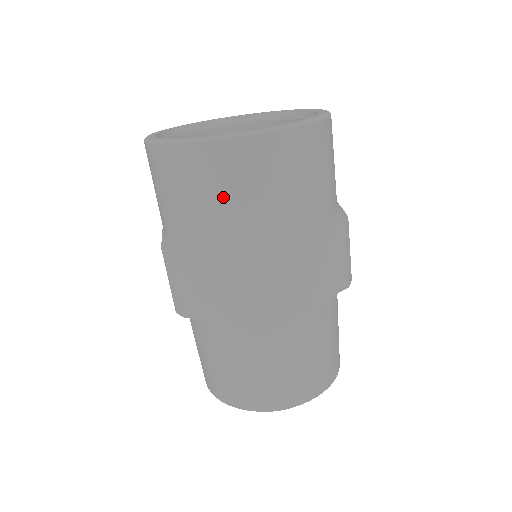
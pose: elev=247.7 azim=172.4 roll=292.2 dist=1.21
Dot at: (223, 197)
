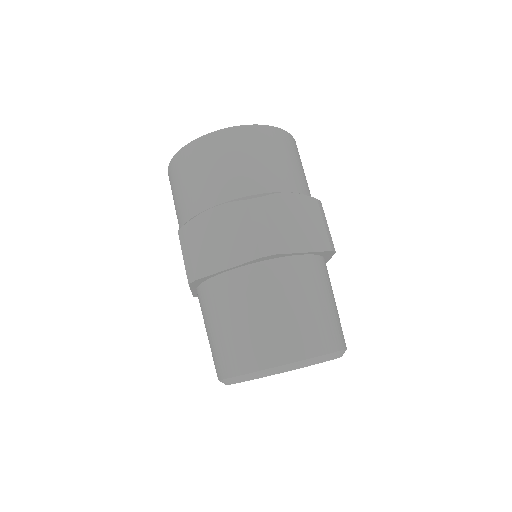
Dot at: (221, 168)
